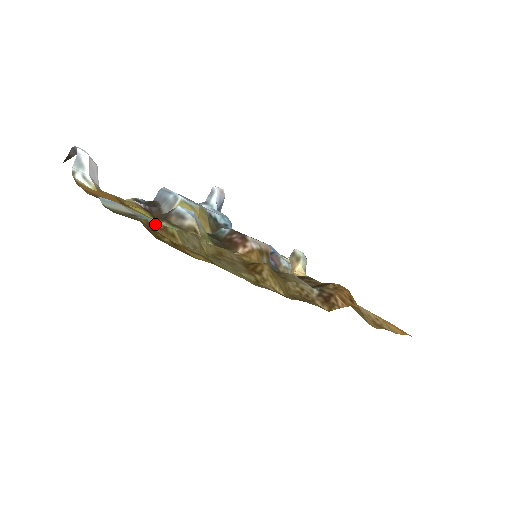
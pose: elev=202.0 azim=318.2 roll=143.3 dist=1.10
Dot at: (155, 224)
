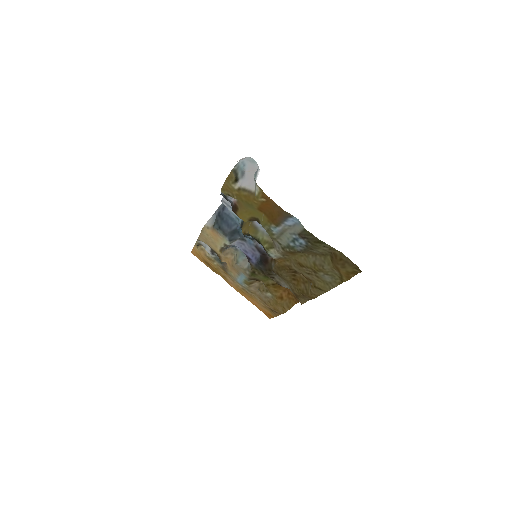
Dot at: (332, 253)
